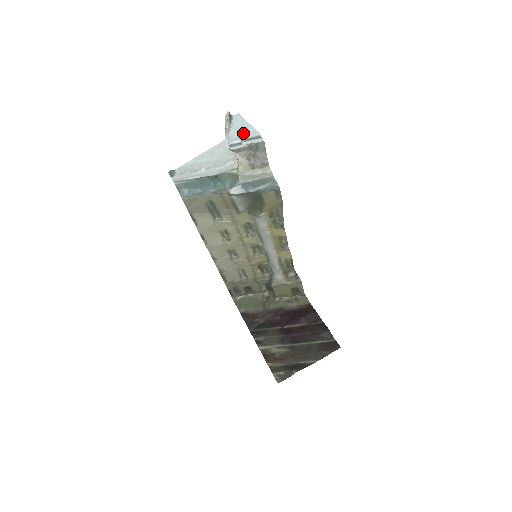
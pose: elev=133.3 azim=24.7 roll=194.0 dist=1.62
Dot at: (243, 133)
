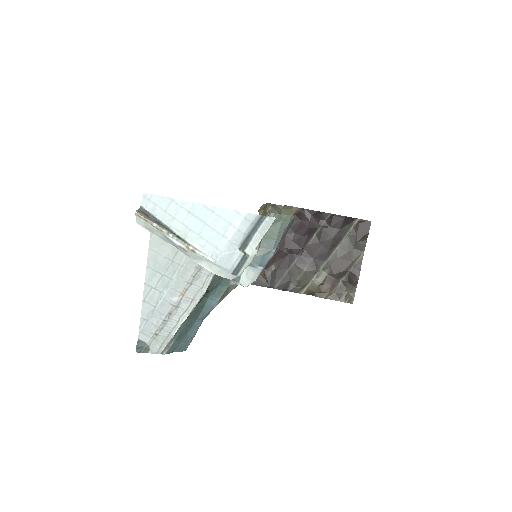
Dot at: (228, 237)
